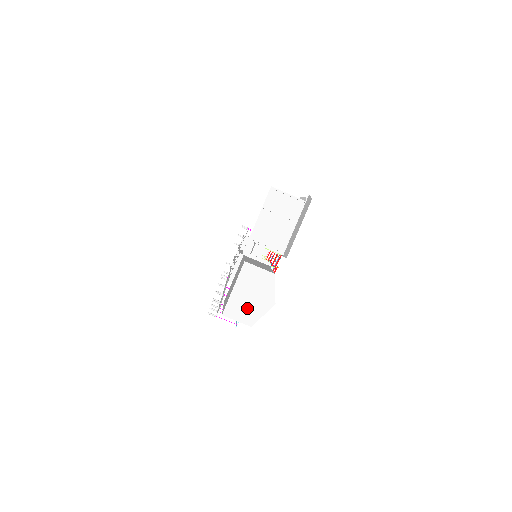
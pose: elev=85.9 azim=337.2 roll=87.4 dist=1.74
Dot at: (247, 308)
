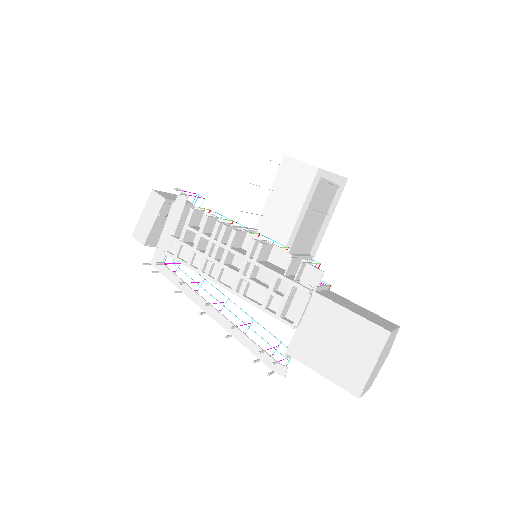
Dot at: (374, 375)
